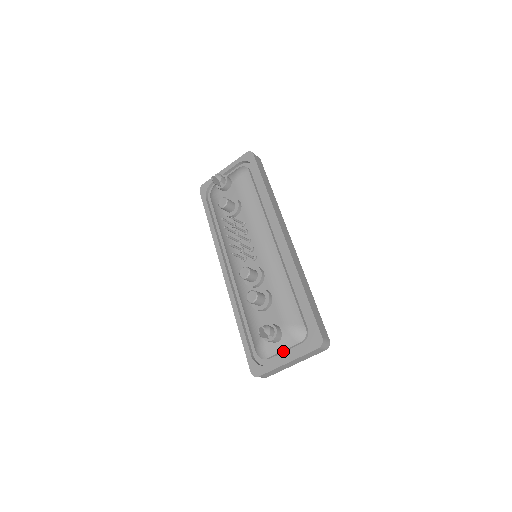
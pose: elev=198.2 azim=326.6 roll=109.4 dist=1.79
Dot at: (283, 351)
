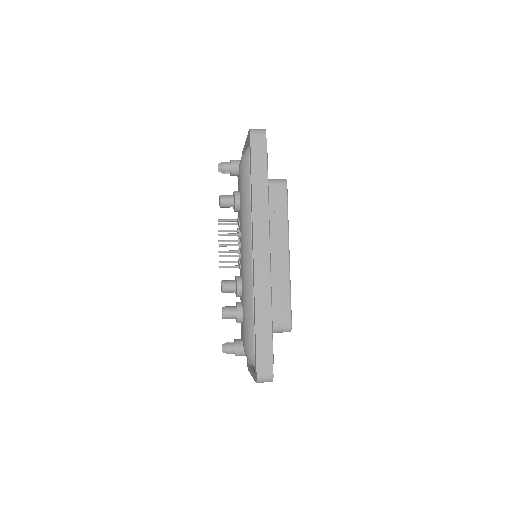
Dot at: occluded
